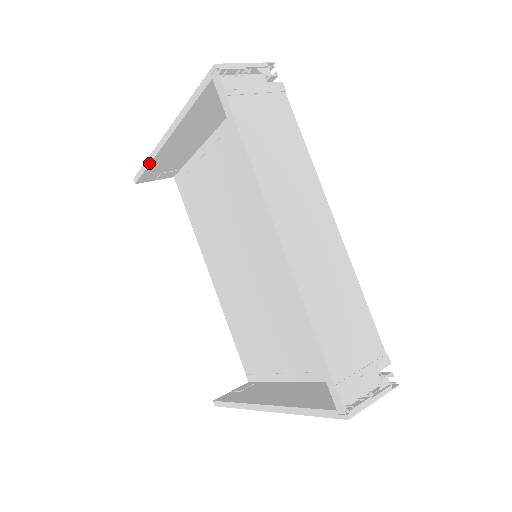
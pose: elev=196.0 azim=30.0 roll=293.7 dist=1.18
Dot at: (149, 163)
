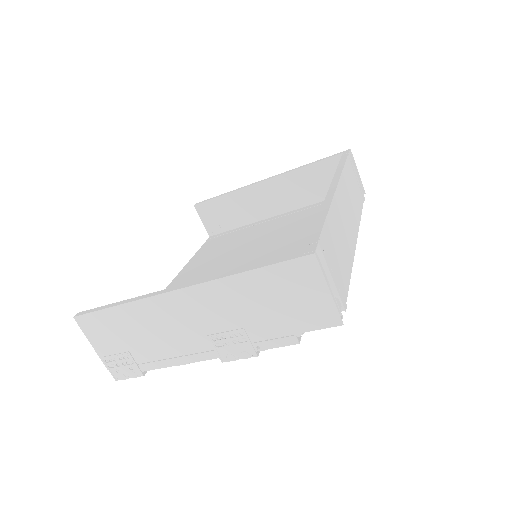
Dot at: (229, 192)
